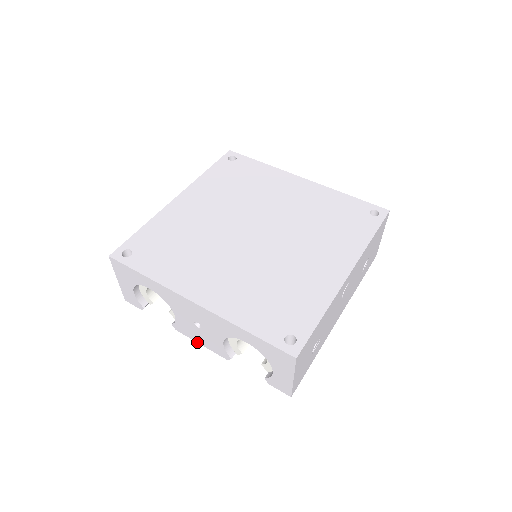
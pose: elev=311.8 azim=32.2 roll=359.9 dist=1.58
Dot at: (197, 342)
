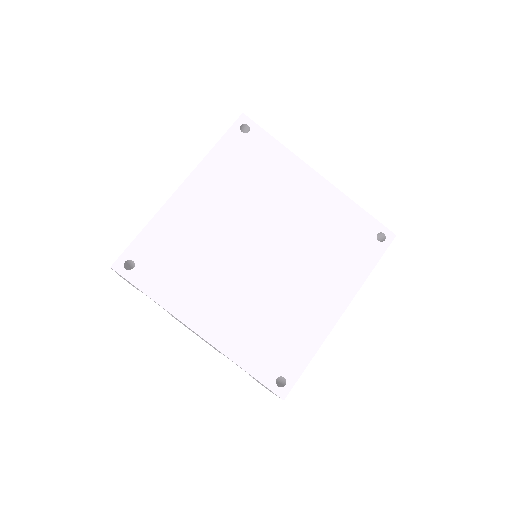
Dot at: occluded
